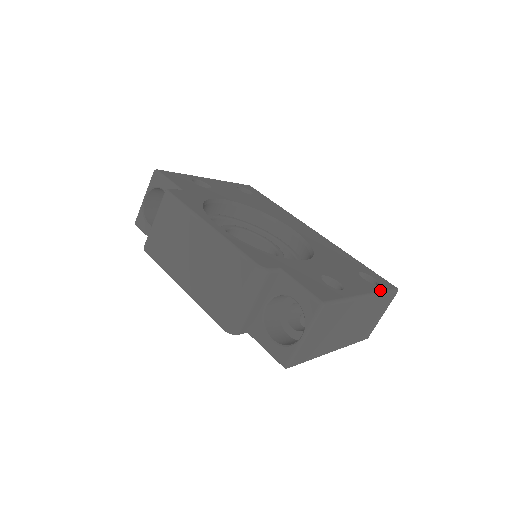
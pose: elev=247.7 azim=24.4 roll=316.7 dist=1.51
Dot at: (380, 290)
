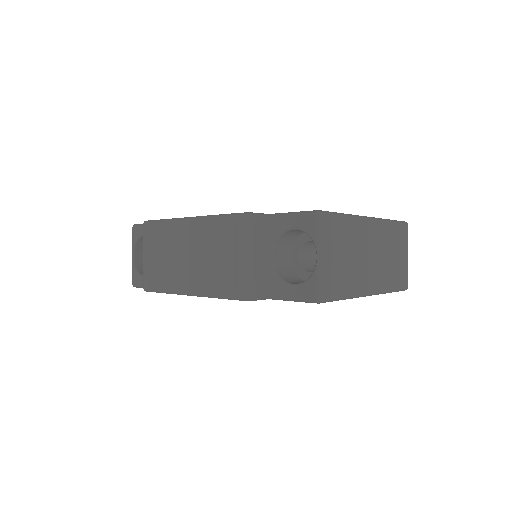
Dot at: (385, 219)
